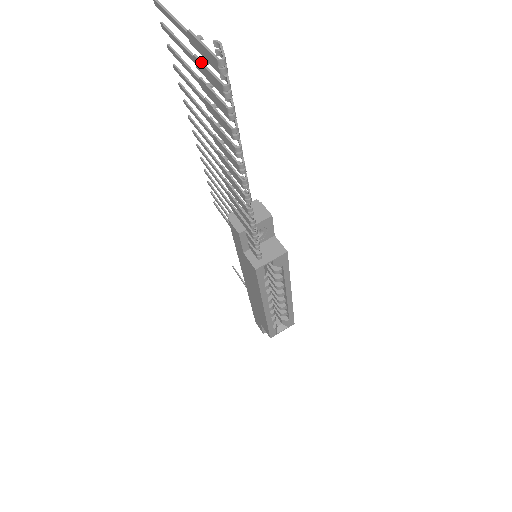
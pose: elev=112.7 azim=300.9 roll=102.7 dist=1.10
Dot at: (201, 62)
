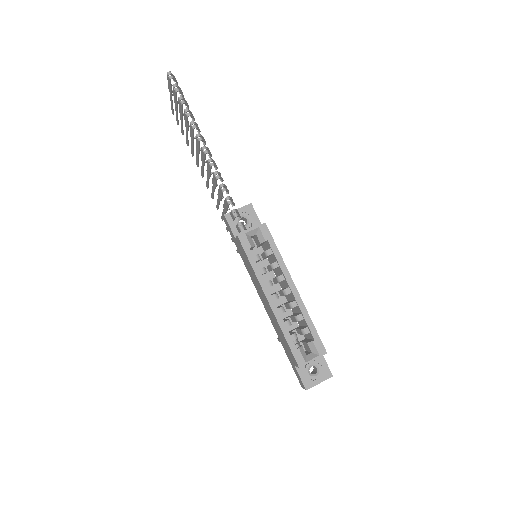
Dot at: (174, 97)
